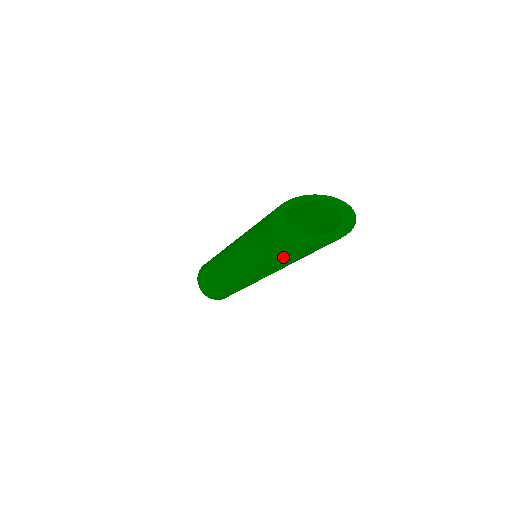
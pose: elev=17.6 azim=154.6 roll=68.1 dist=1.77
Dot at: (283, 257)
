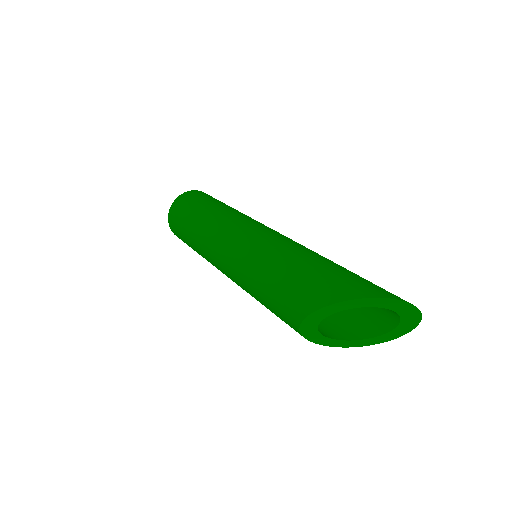
Dot at: occluded
